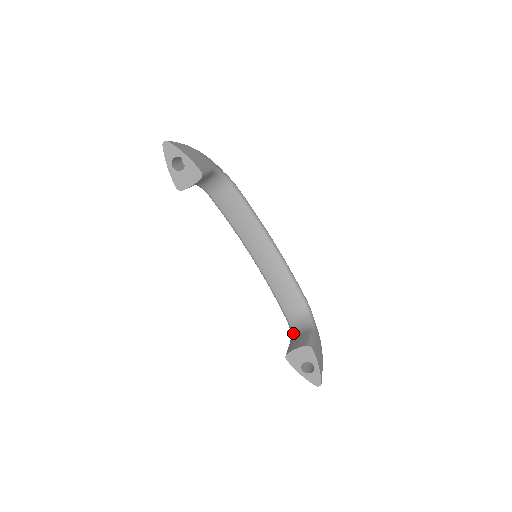
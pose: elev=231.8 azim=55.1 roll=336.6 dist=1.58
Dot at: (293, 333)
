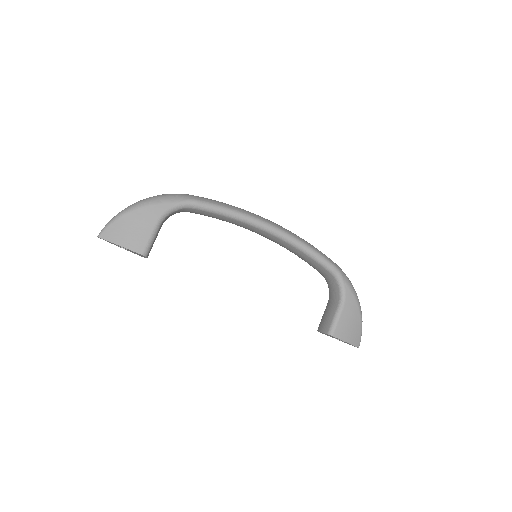
Dot at: (329, 296)
